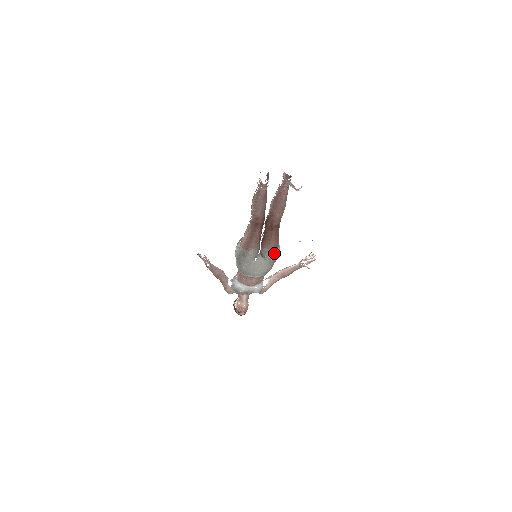
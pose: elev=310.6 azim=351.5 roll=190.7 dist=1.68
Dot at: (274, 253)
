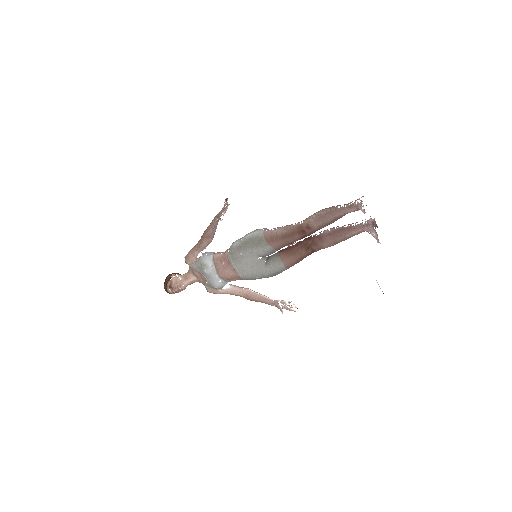
Dot at: (280, 270)
